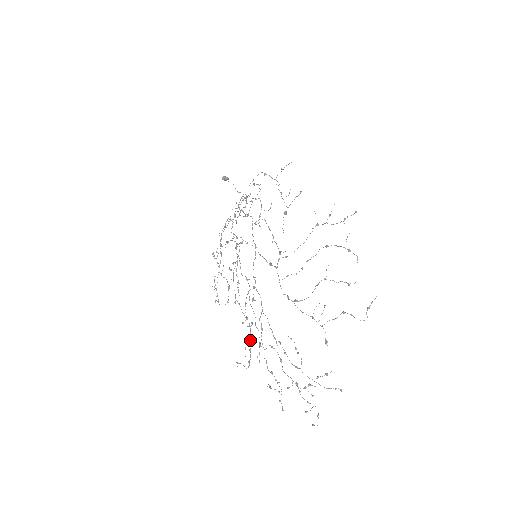
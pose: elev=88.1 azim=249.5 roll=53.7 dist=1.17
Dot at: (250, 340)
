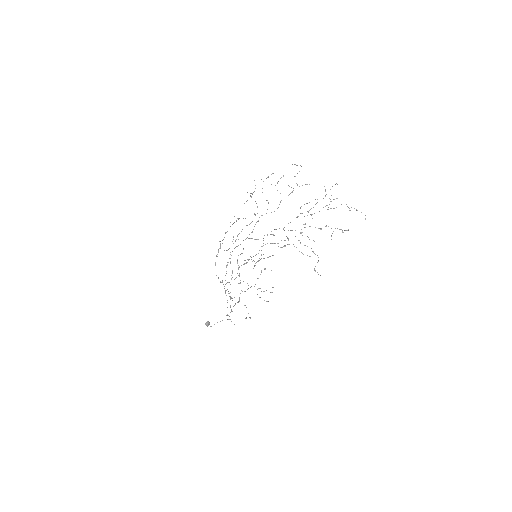
Dot at: occluded
